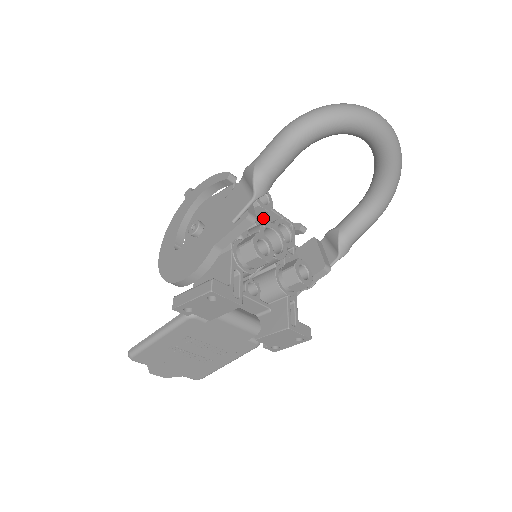
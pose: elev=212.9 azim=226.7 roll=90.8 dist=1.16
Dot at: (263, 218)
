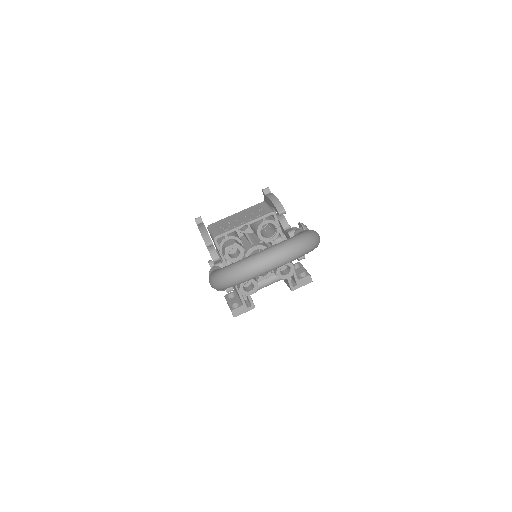
Dot at: occluded
